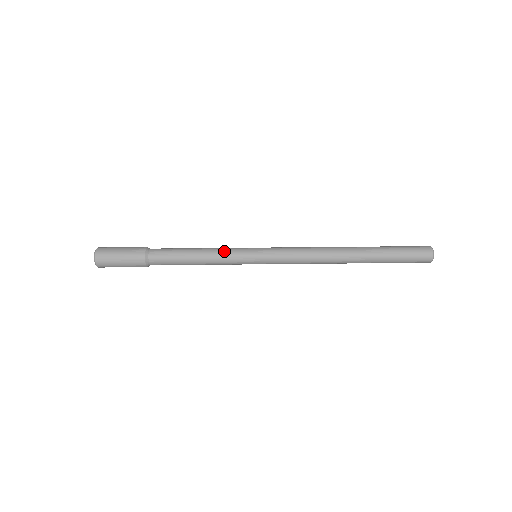
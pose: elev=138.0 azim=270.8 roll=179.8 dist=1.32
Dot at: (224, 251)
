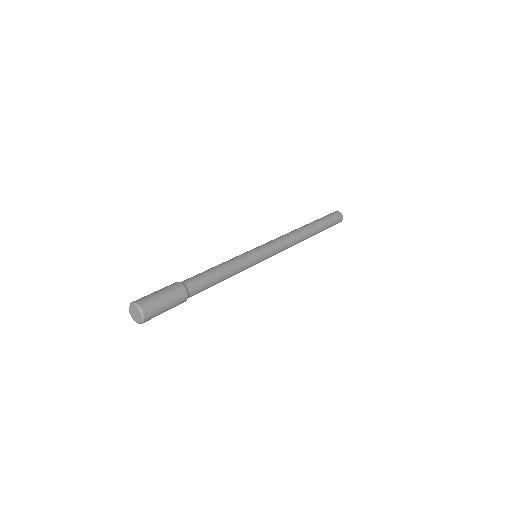
Dot at: (241, 261)
